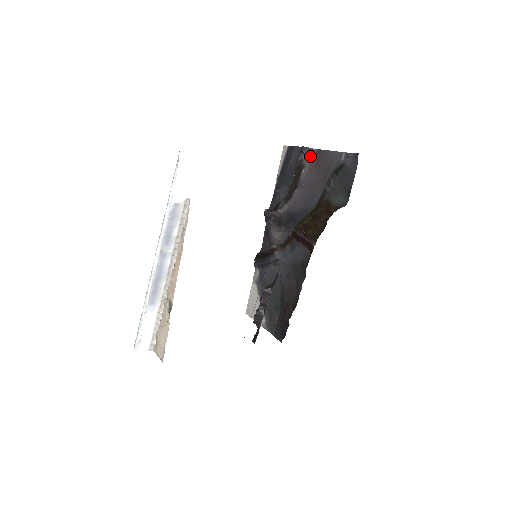
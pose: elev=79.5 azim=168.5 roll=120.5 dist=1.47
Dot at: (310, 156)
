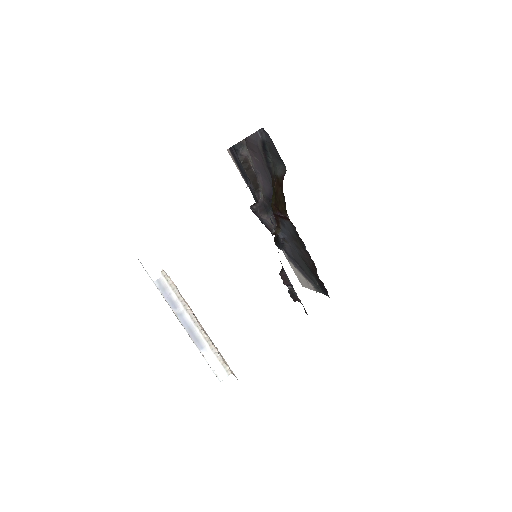
Dot at: (244, 148)
